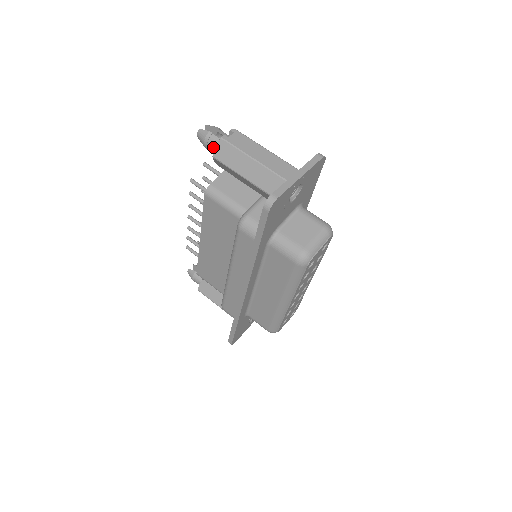
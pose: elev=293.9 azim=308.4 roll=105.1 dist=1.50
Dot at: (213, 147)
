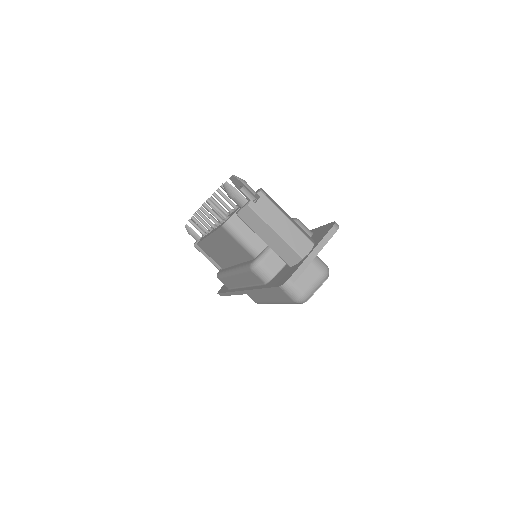
Dot at: (238, 203)
